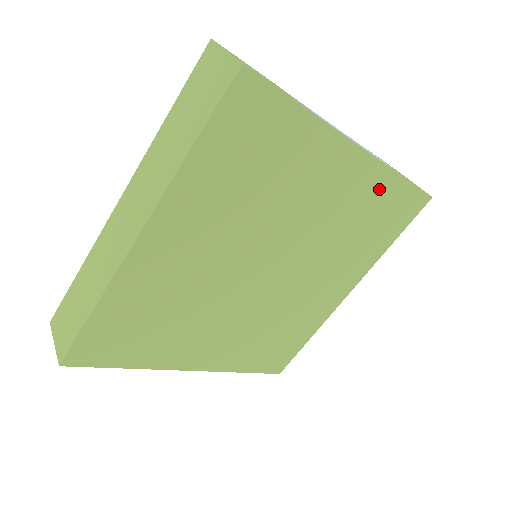
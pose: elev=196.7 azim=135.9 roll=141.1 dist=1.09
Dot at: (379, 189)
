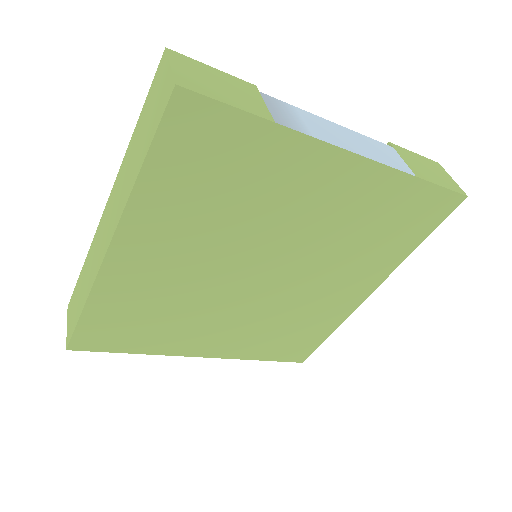
Dot at: (388, 192)
